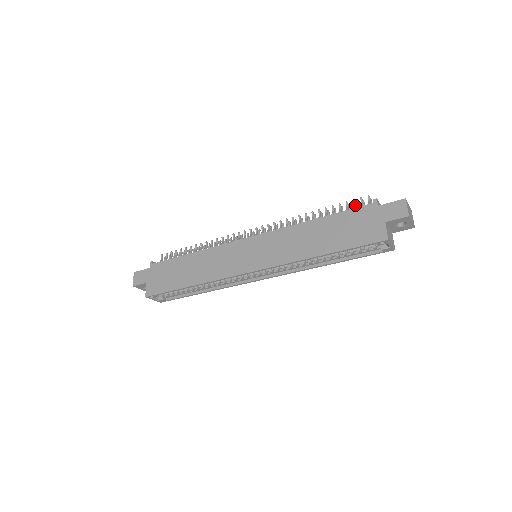
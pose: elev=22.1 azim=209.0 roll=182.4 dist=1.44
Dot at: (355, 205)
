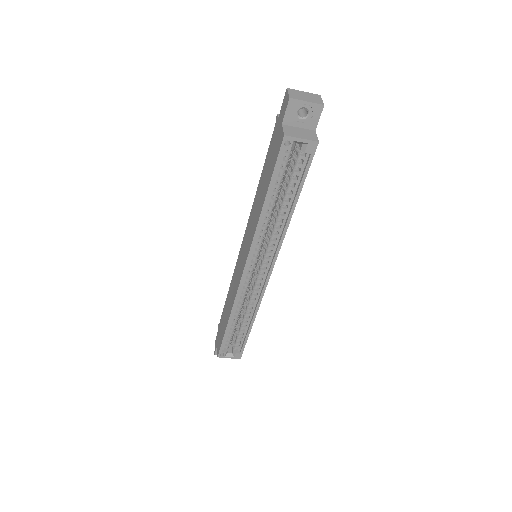
Dot at: occluded
